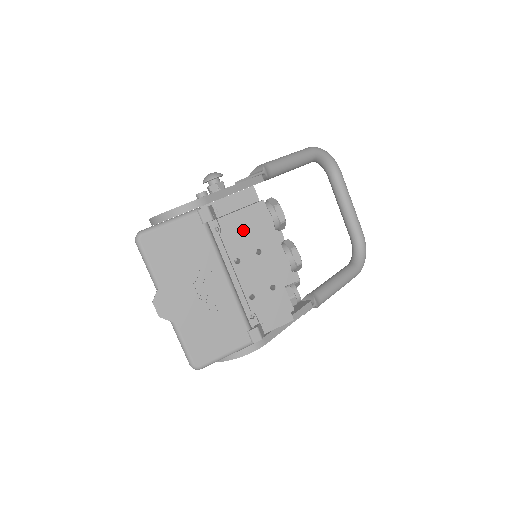
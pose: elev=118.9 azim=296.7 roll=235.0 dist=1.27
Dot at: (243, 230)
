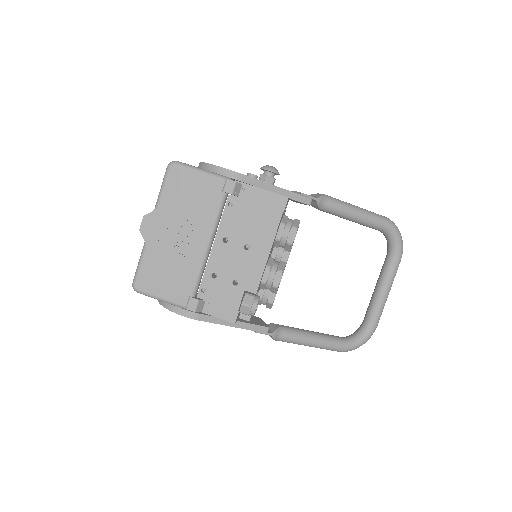
Dot at: (249, 221)
